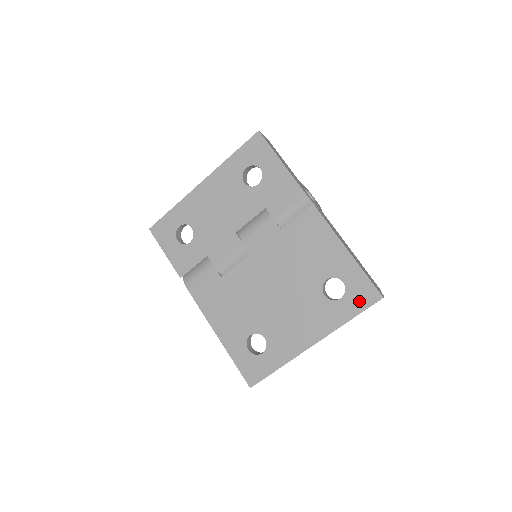
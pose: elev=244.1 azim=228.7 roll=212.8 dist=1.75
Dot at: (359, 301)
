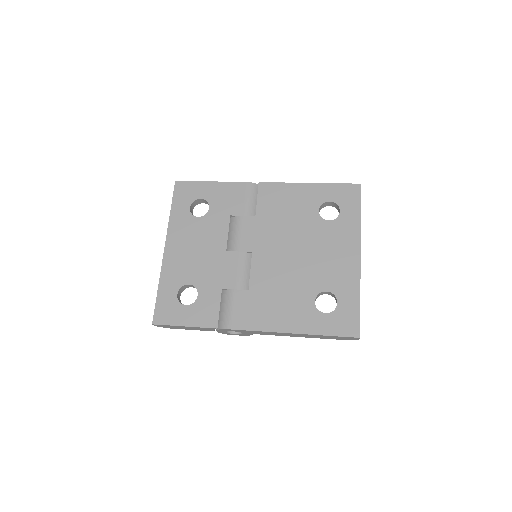
Dot at: (351, 200)
